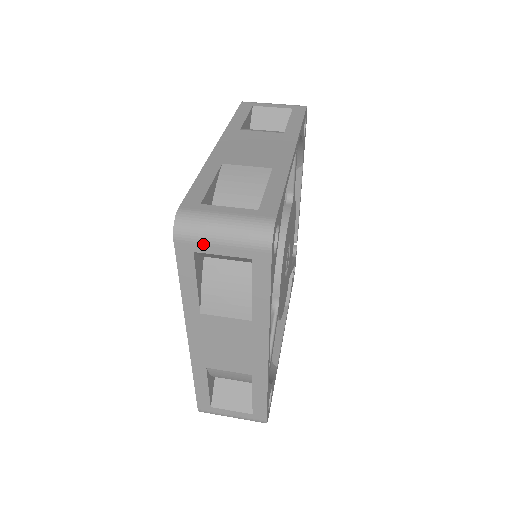
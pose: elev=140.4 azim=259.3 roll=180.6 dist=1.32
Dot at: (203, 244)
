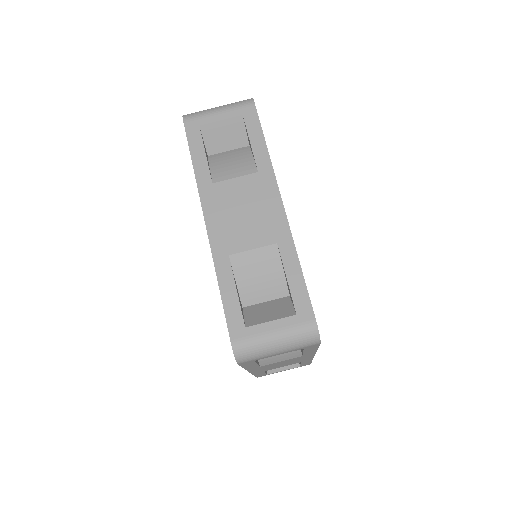
Dot at: (263, 358)
